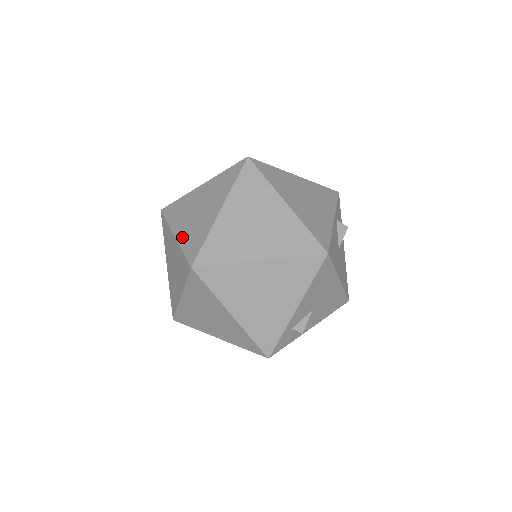
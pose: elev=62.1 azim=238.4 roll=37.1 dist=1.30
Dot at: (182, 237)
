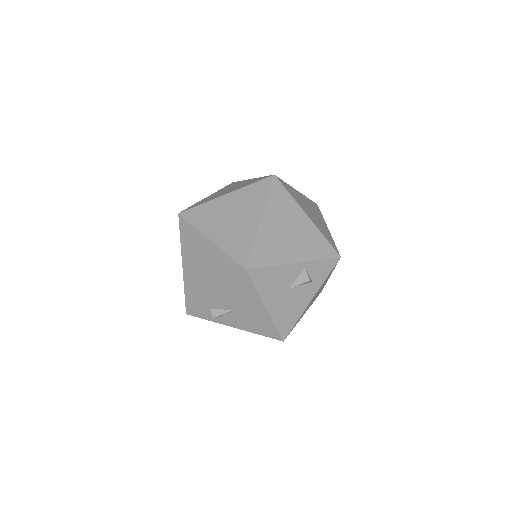
Dot at: (205, 198)
